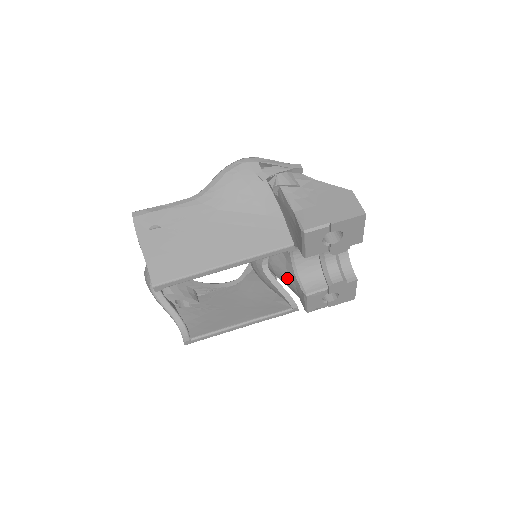
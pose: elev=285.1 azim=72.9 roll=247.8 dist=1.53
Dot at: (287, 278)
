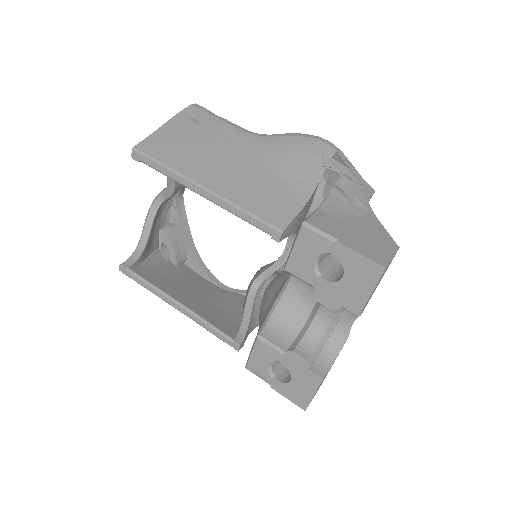
Dot at: (263, 313)
